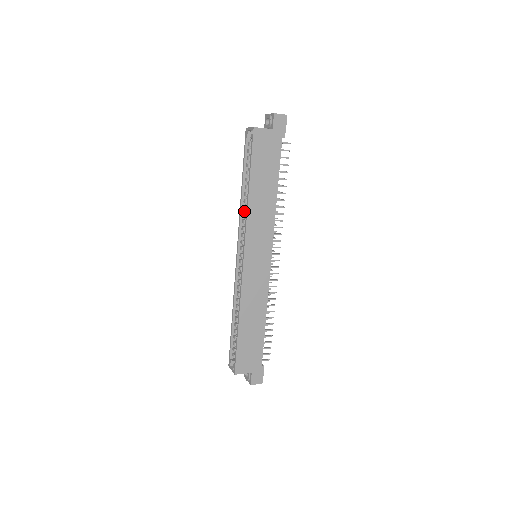
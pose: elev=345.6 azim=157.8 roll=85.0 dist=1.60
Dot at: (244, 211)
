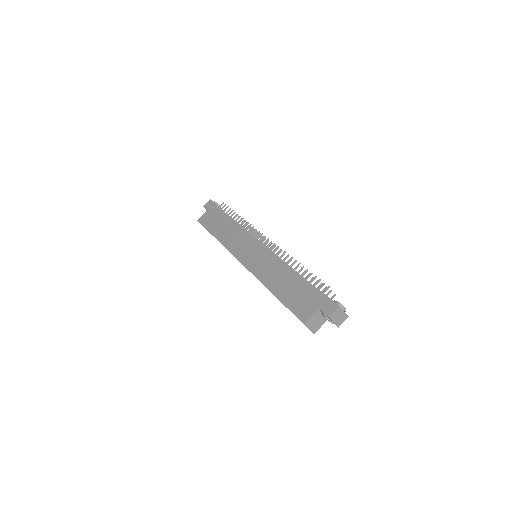
Dot at: occluded
